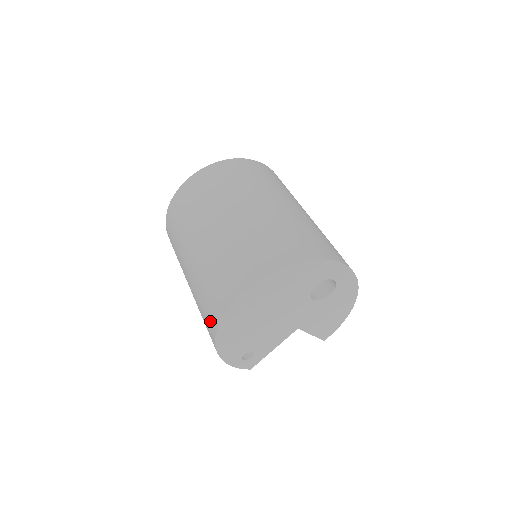
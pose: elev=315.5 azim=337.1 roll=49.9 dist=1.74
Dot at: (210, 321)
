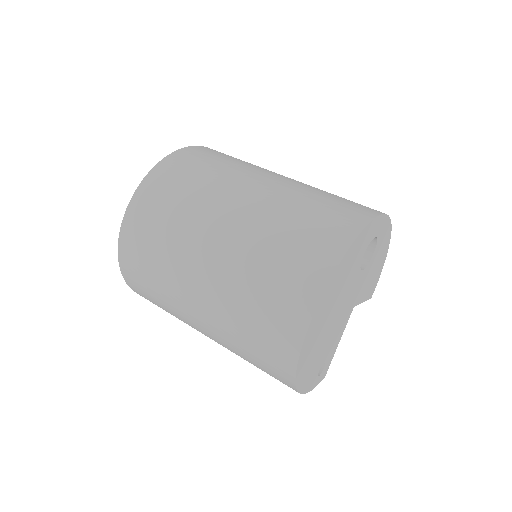
Dot at: (276, 368)
